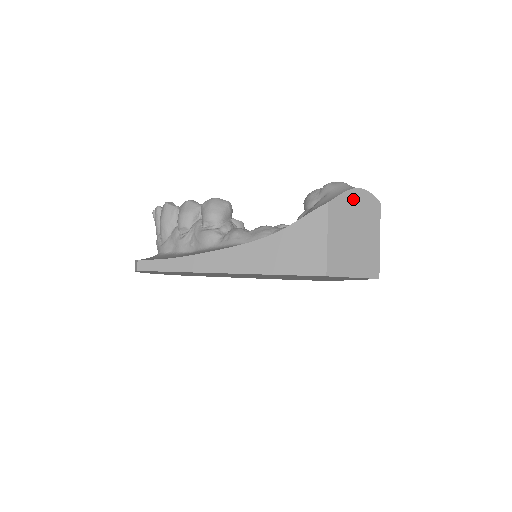
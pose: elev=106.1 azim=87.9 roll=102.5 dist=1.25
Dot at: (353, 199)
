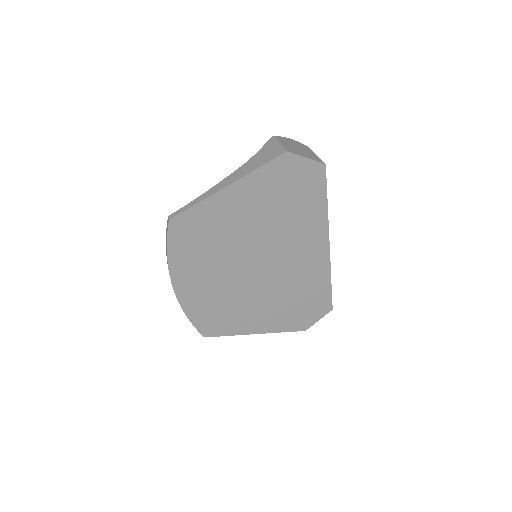
Dot at: (289, 140)
